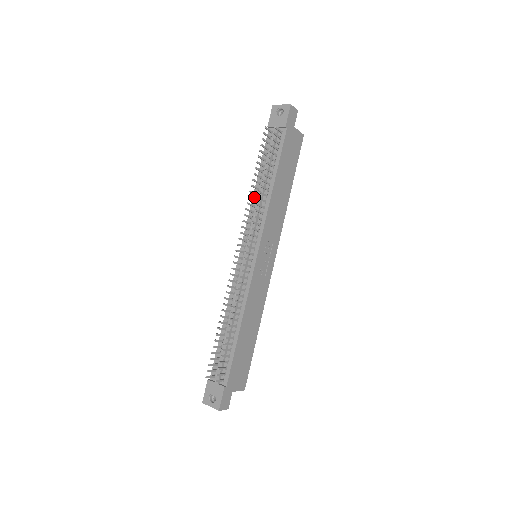
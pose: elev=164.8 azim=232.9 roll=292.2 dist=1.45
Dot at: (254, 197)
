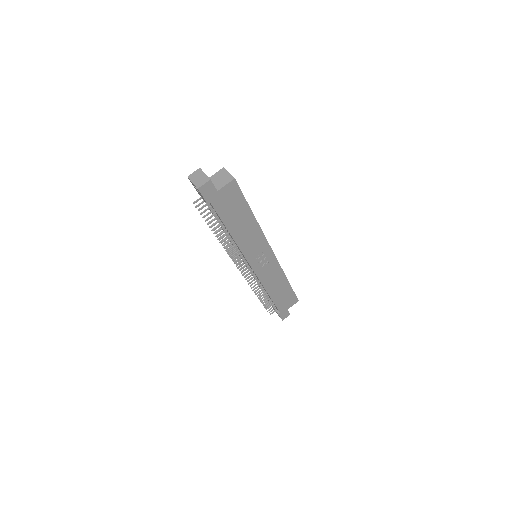
Dot at: occluded
